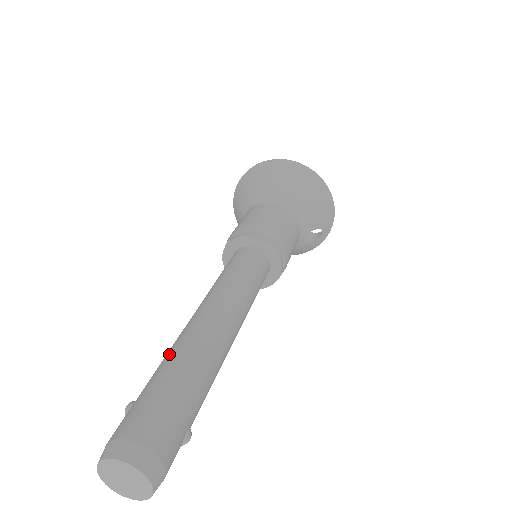
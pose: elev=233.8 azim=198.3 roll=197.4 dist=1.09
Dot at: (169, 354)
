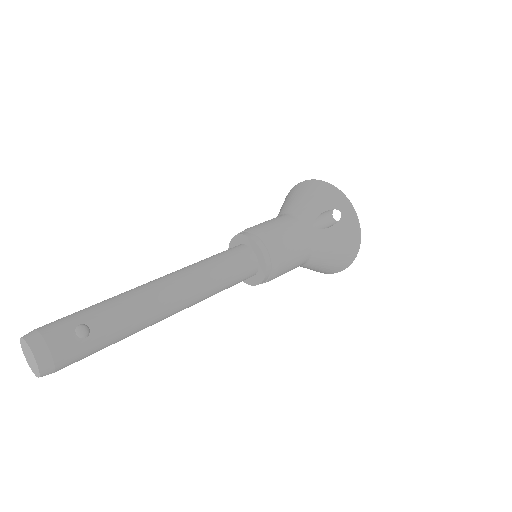
Dot at: occluded
